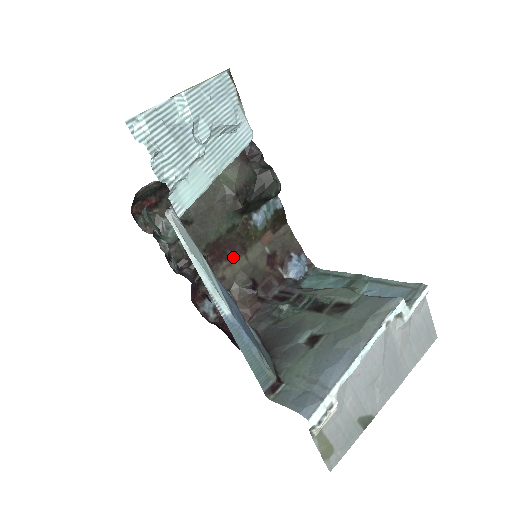
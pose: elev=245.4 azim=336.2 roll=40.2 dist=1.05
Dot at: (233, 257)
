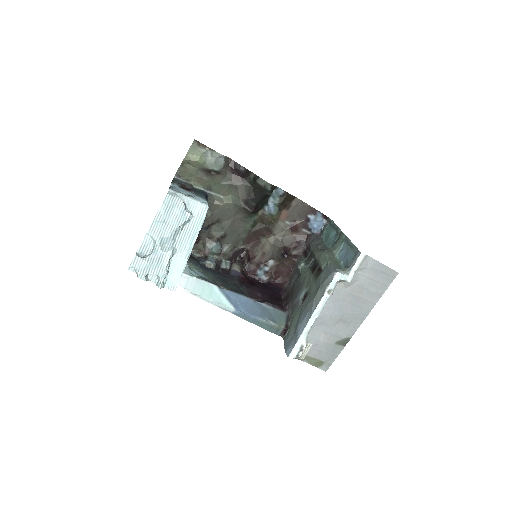
Dot at: (265, 239)
